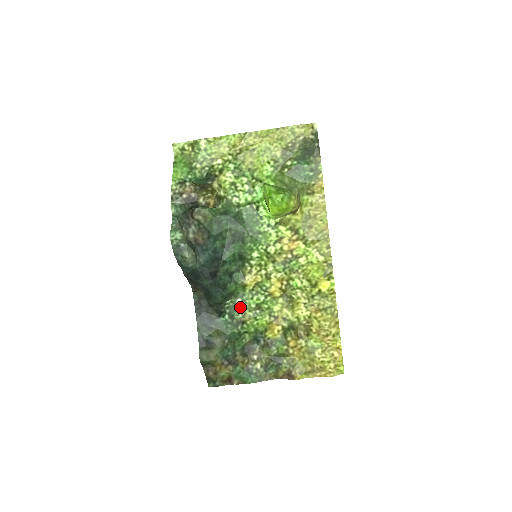
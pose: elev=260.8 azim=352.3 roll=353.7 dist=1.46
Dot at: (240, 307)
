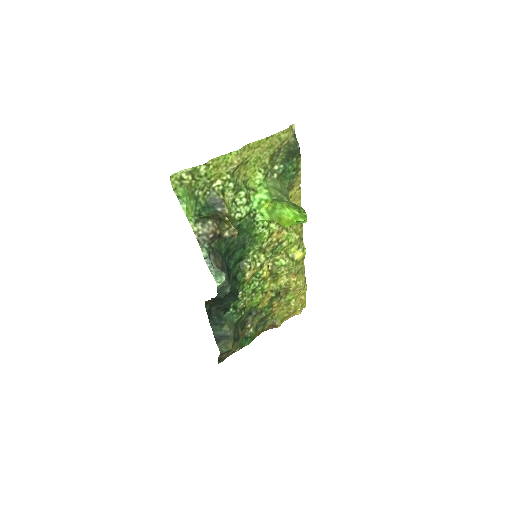
Dot at: (241, 298)
